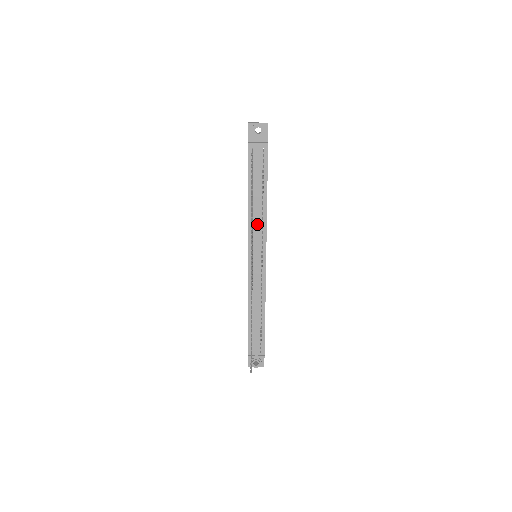
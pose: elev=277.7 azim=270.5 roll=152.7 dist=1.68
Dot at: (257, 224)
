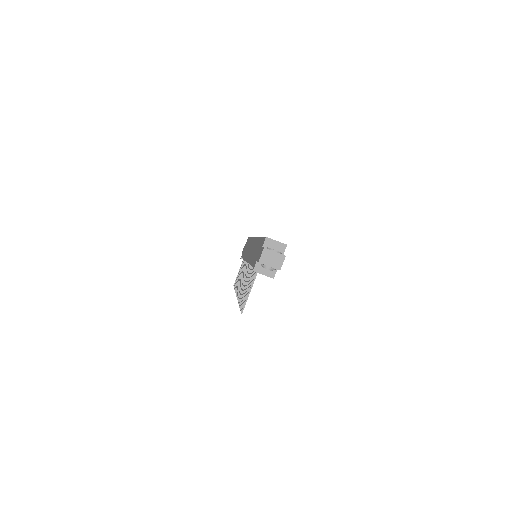
Dot at: occluded
